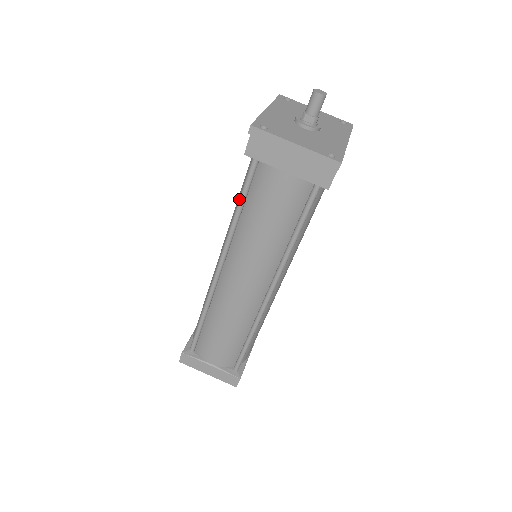
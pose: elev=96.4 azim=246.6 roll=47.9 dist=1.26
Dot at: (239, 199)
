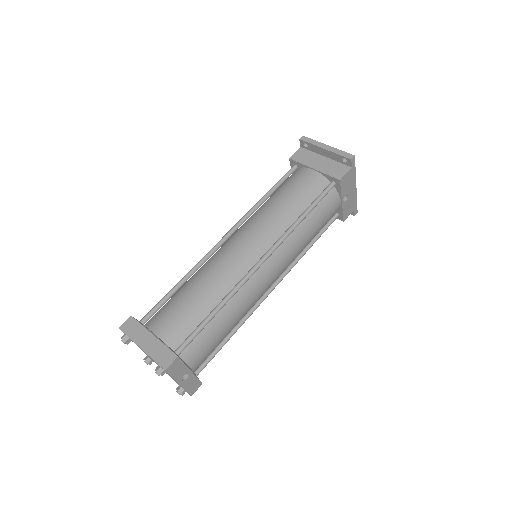
Dot at: (271, 188)
